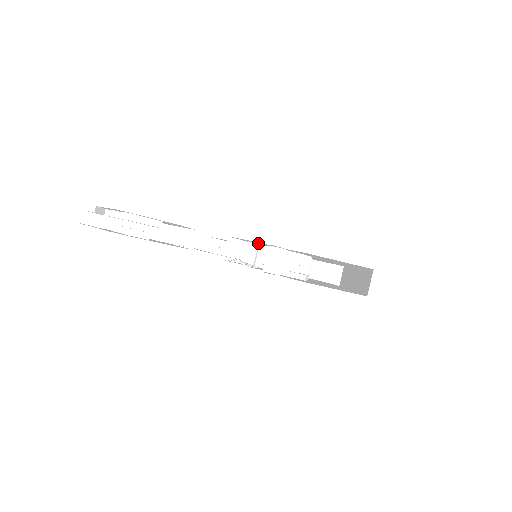
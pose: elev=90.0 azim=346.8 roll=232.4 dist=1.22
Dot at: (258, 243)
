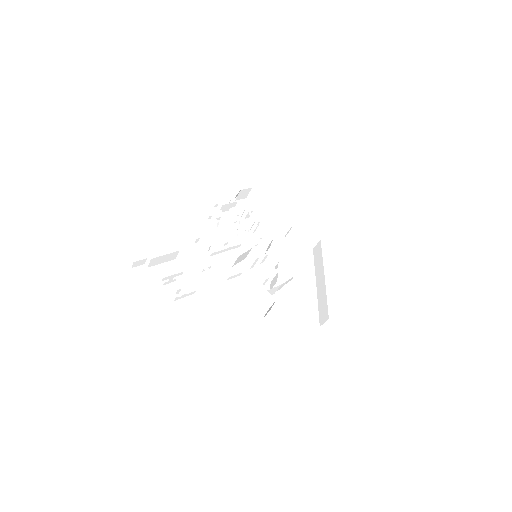
Dot at: occluded
